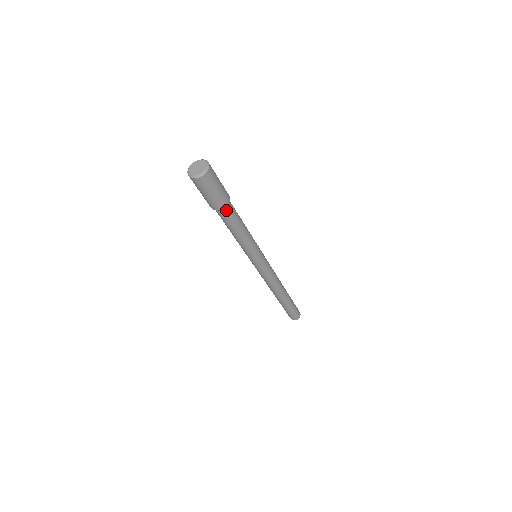
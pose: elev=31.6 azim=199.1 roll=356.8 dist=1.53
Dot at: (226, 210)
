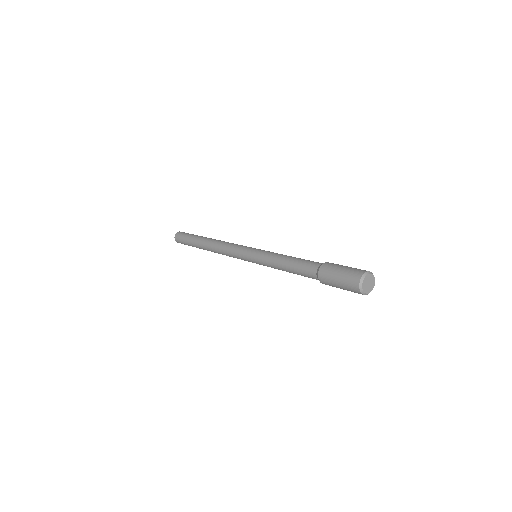
Dot at: occluded
